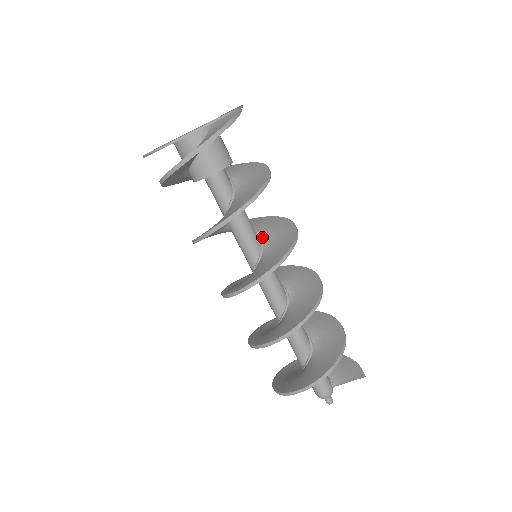
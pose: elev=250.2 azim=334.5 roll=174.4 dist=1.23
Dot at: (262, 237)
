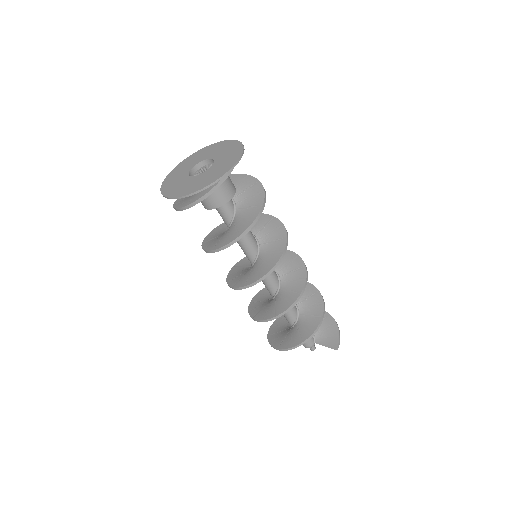
Dot at: (261, 246)
